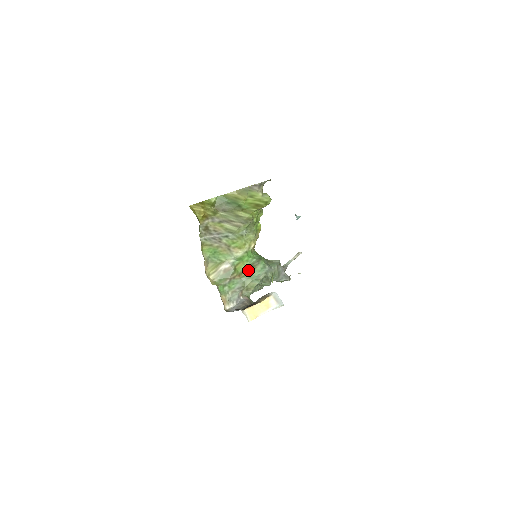
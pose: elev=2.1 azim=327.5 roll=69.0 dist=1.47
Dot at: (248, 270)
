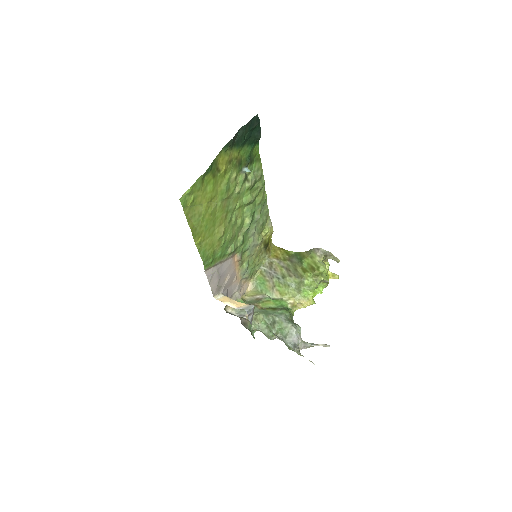
Dot at: (270, 309)
